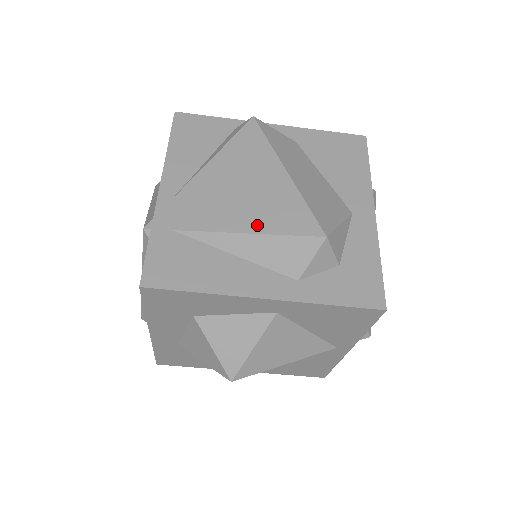
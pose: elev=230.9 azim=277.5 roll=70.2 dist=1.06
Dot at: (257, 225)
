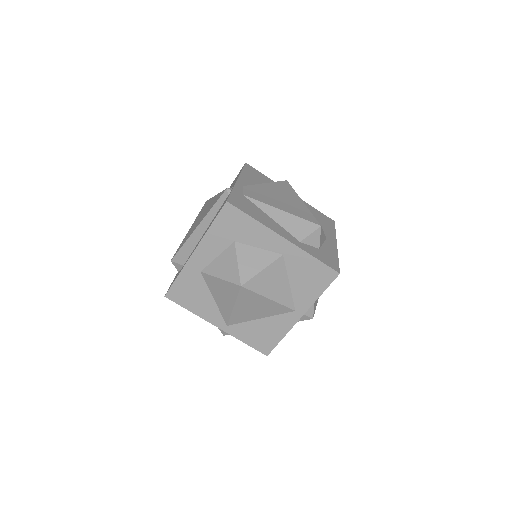
Dot at: (287, 210)
